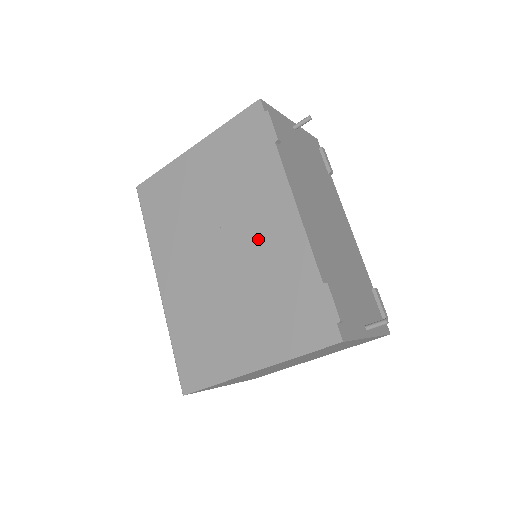
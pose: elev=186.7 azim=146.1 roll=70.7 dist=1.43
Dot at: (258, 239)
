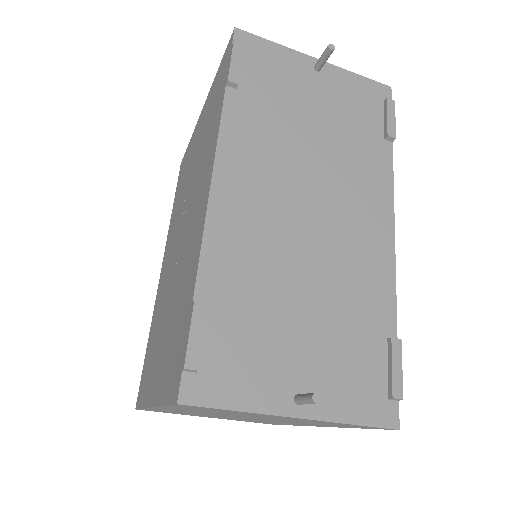
Dot at: (190, 226)
